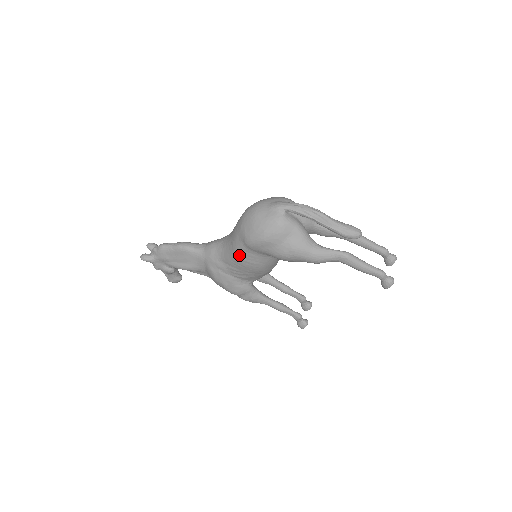
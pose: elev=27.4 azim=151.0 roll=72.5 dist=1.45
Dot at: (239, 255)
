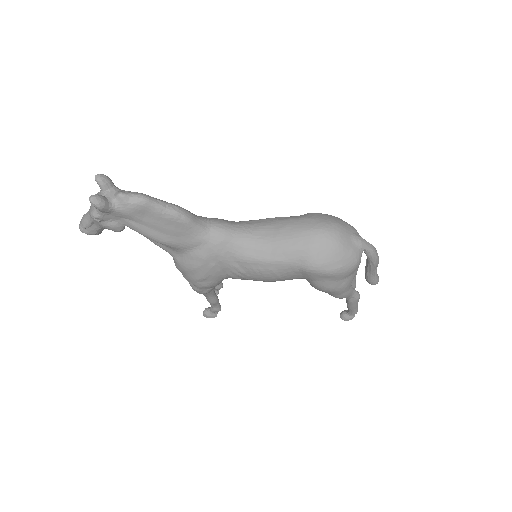
Dot at: (276, 268)
